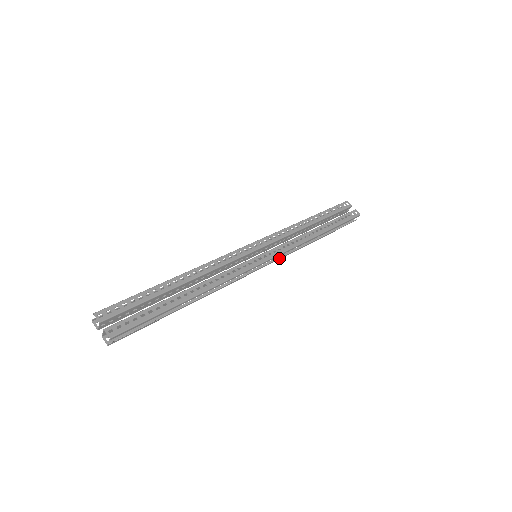
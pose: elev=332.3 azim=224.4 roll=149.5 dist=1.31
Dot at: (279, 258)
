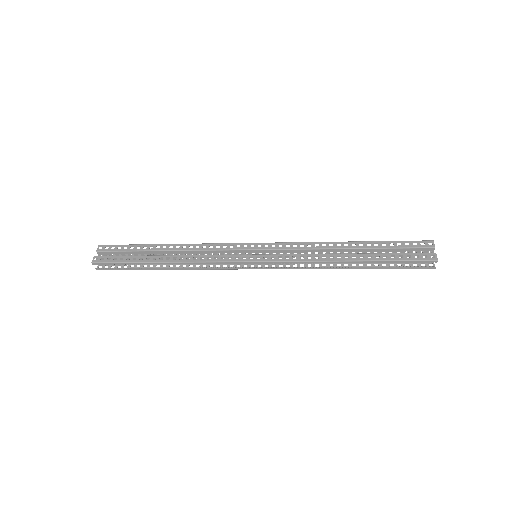
Dot at: (281, 267)
